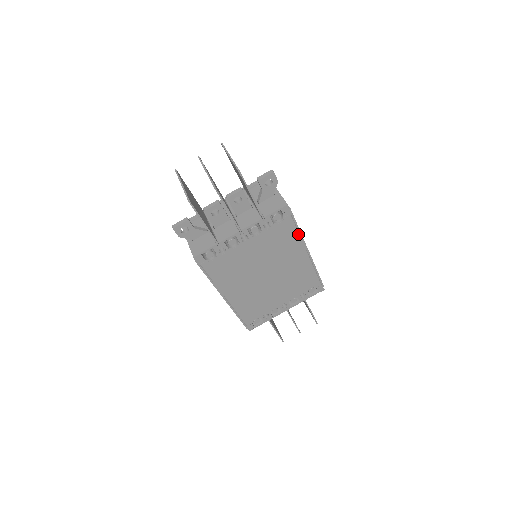
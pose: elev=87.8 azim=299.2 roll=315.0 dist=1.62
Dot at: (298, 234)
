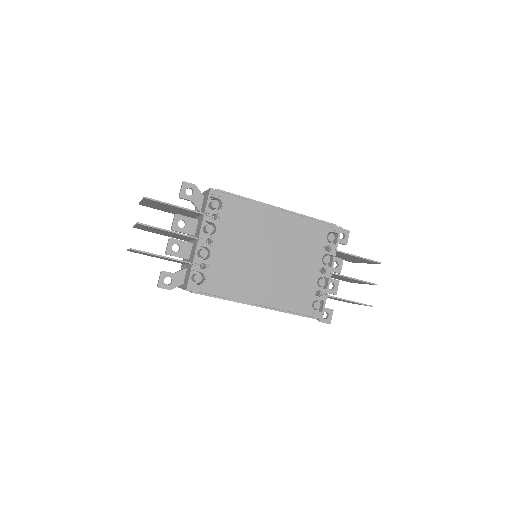
Dot at: (250, 202)
